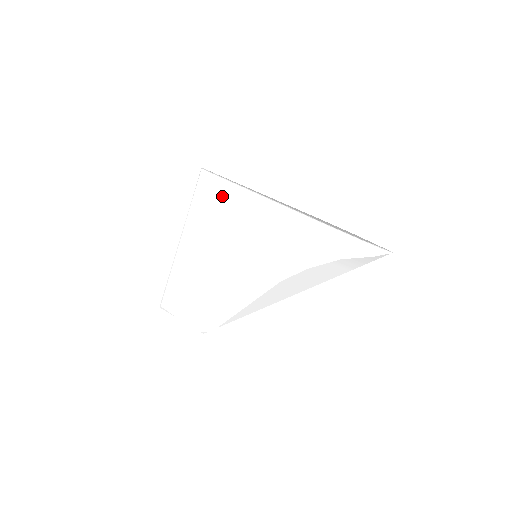
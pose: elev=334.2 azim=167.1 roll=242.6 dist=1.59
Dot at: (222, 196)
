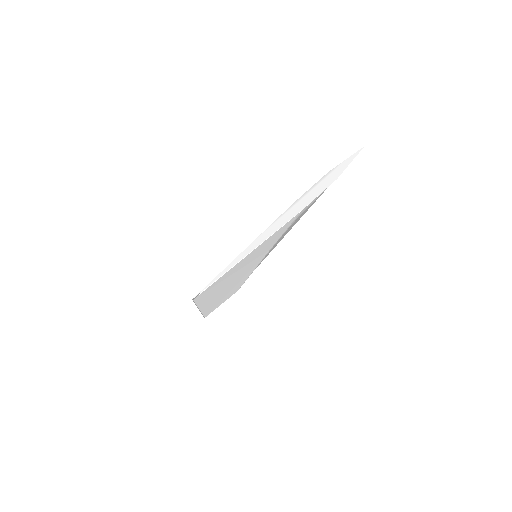
Dot at: (217, 284)
